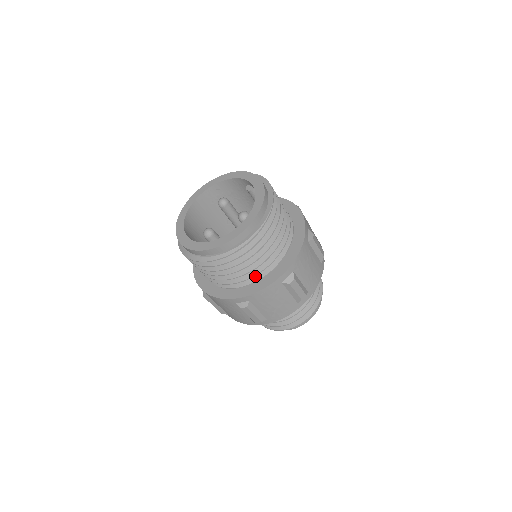
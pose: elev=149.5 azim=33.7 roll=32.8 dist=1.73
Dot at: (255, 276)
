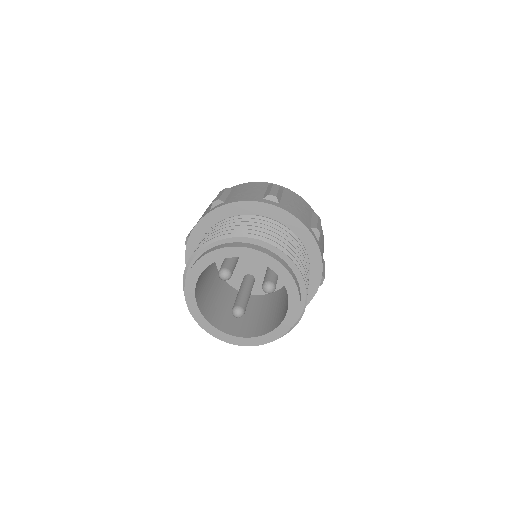
Dot at: occluded
